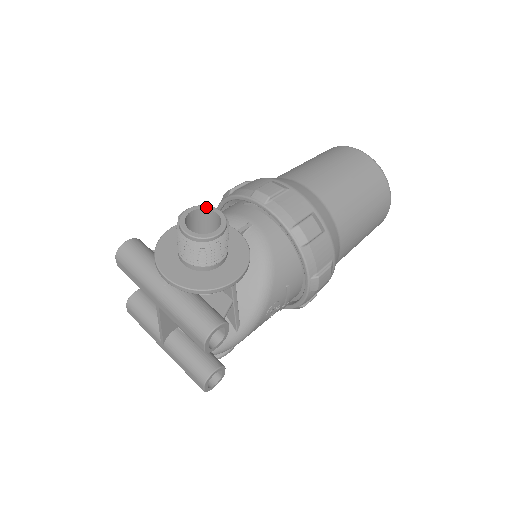
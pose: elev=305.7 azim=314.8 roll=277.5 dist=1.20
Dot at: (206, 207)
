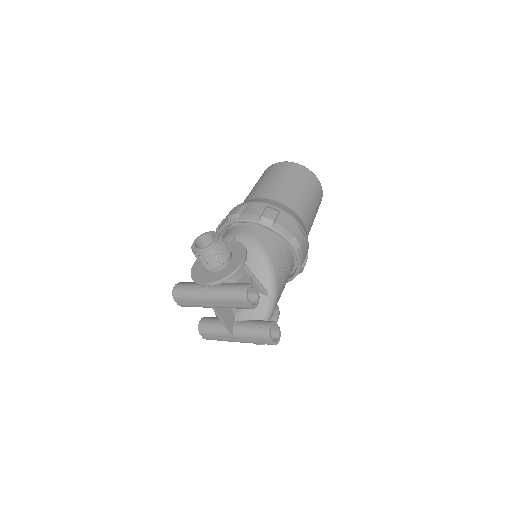
Dot at: (203, 235)
